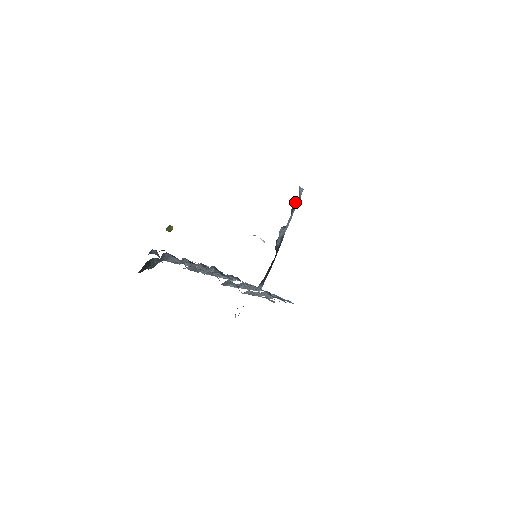
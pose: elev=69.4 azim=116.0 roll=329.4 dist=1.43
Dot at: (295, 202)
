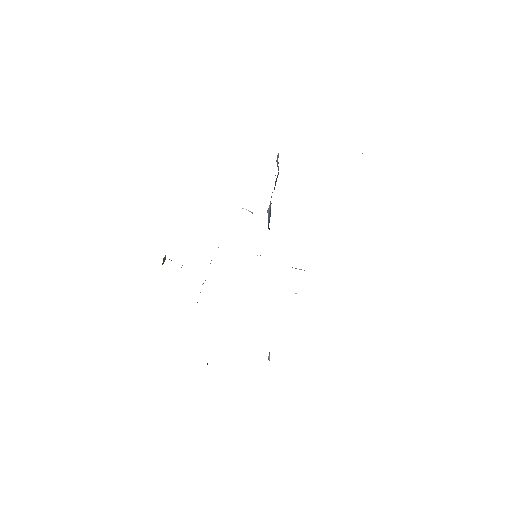
Dot at: (276, 178)
